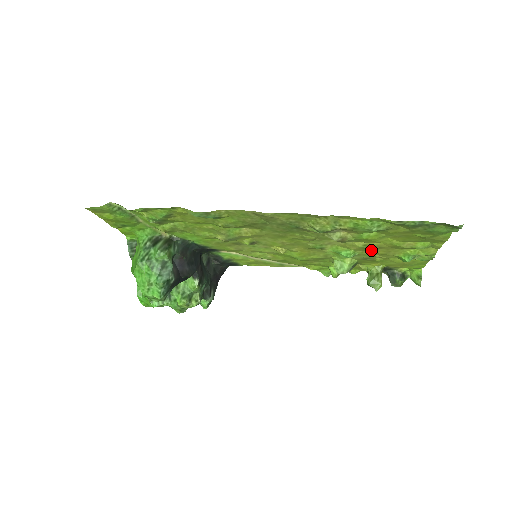
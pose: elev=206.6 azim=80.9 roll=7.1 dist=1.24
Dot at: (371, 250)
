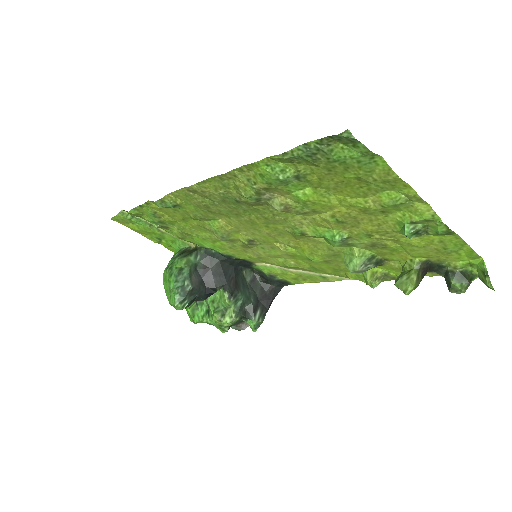
Dot at: (355, 226)
